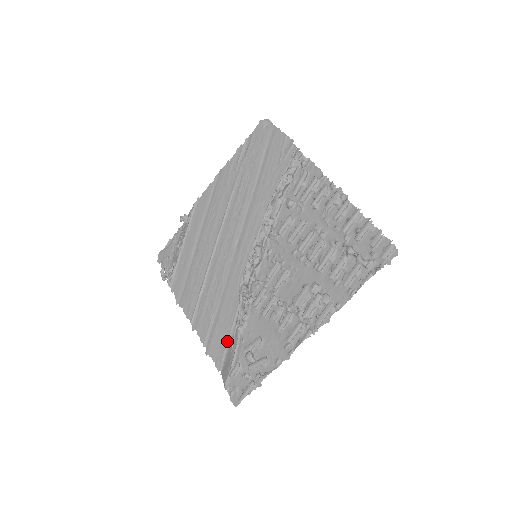
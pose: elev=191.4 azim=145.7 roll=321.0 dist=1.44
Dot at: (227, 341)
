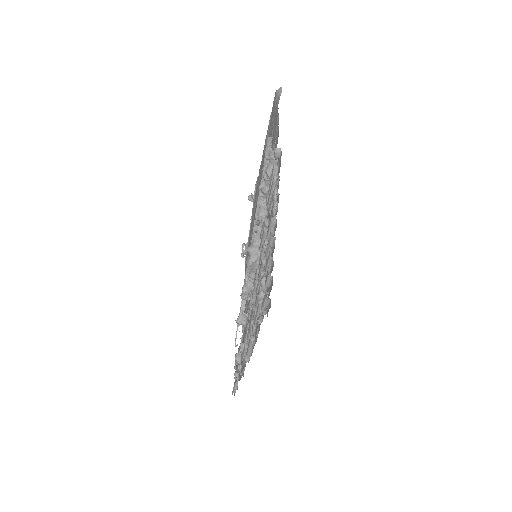
Dot at: occluded
